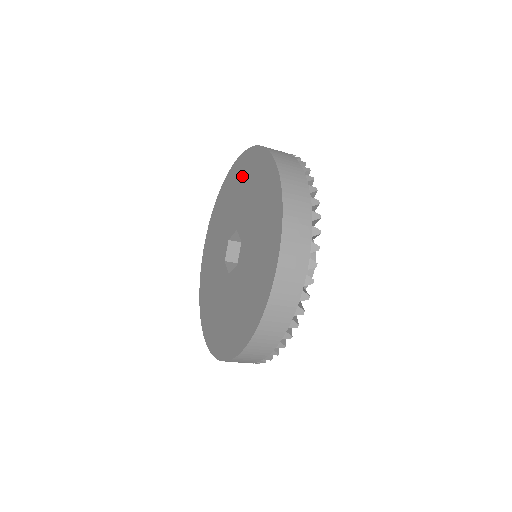
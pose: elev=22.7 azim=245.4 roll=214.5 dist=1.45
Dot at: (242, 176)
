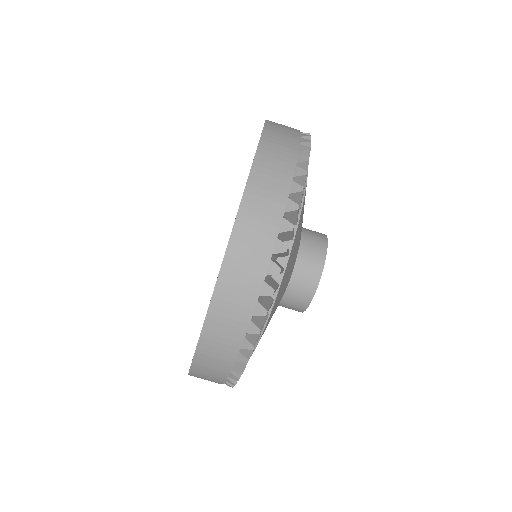
Dot at: occluded
